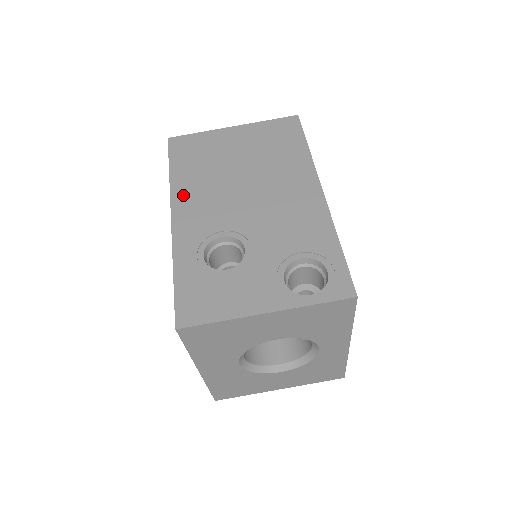
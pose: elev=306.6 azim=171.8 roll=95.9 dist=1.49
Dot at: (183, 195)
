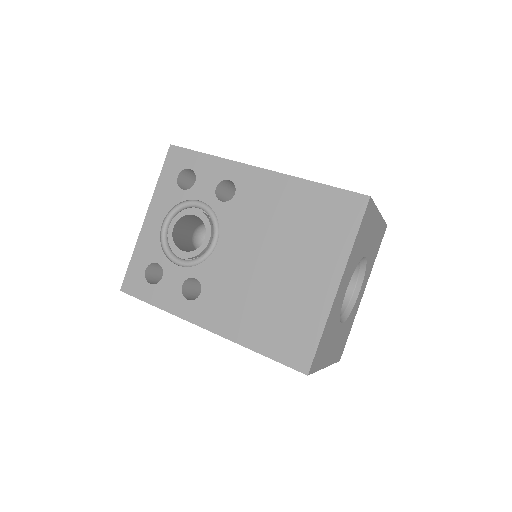
Dot at: occluded
